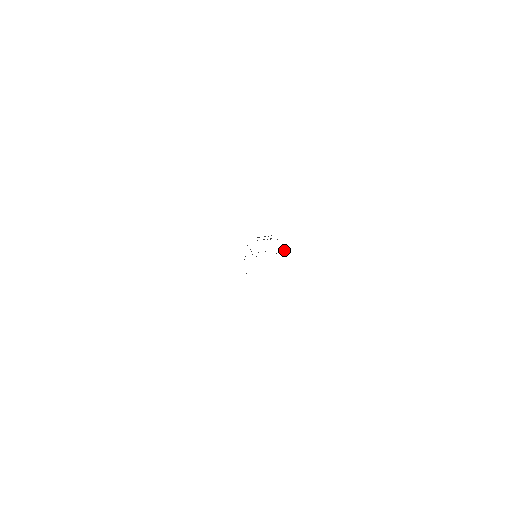
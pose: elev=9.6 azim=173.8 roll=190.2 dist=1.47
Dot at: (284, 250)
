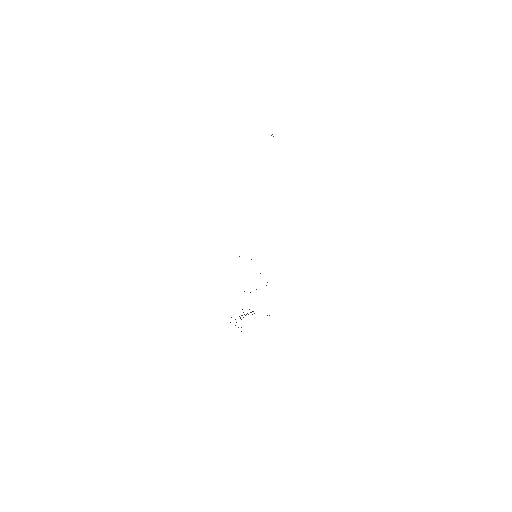
Dot at: occluded
